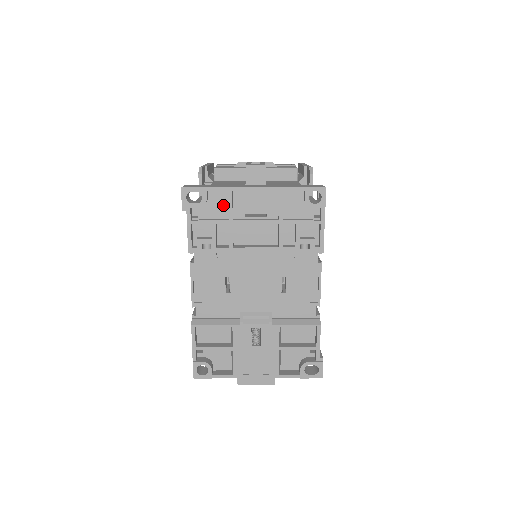
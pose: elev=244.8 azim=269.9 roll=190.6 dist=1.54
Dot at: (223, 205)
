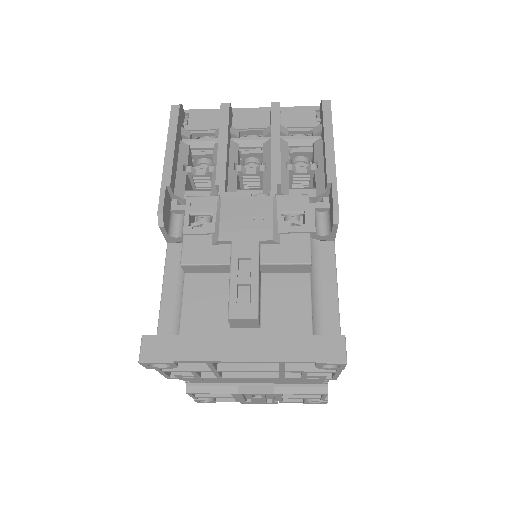
Dot at: occluded
